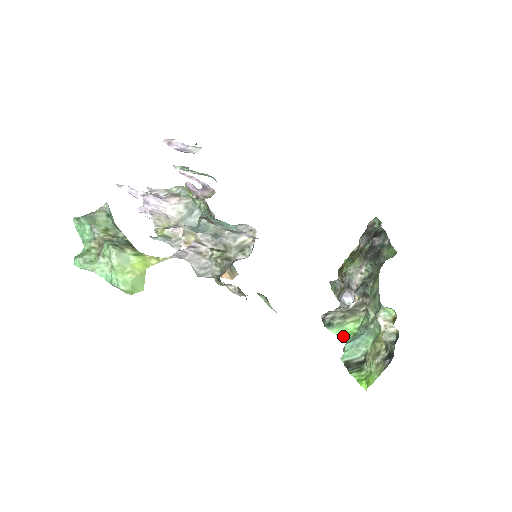
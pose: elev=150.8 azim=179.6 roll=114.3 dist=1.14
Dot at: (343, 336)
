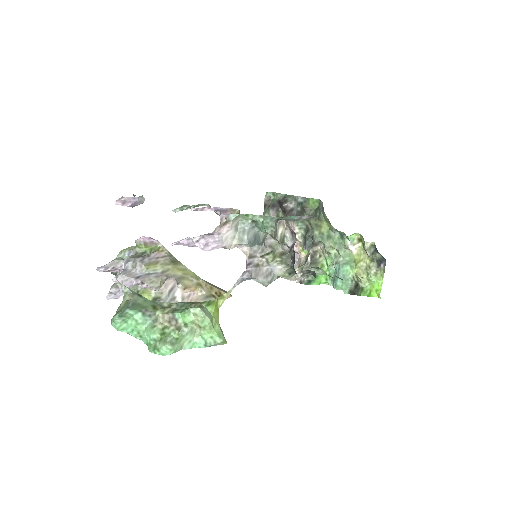
Dot at: (322, 283)
